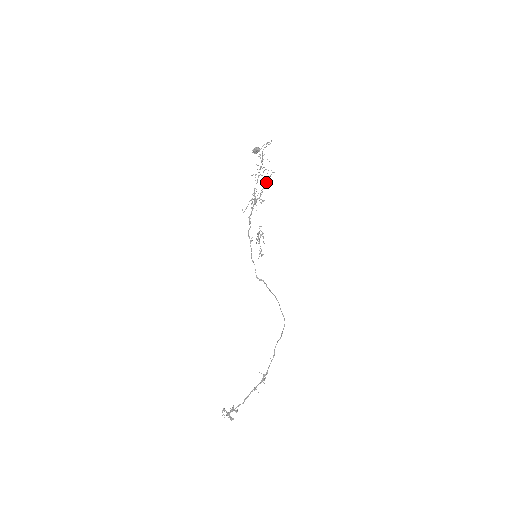
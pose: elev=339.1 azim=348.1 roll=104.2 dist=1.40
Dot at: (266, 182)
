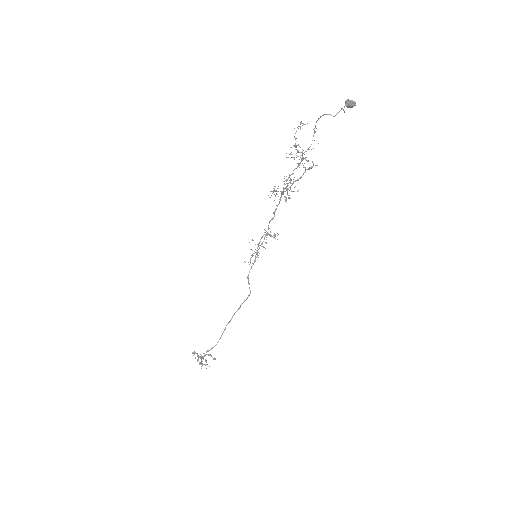
Dot at: (303, 174)
